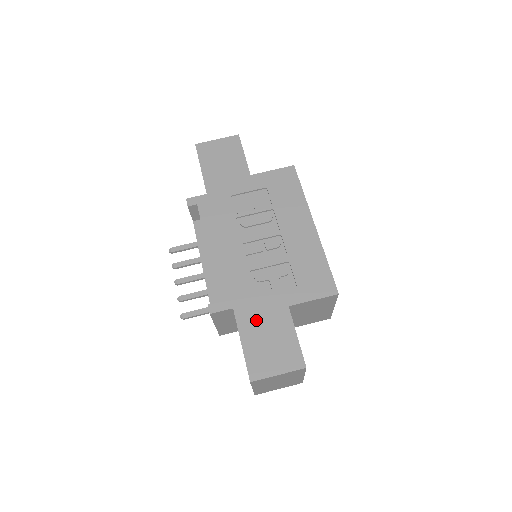
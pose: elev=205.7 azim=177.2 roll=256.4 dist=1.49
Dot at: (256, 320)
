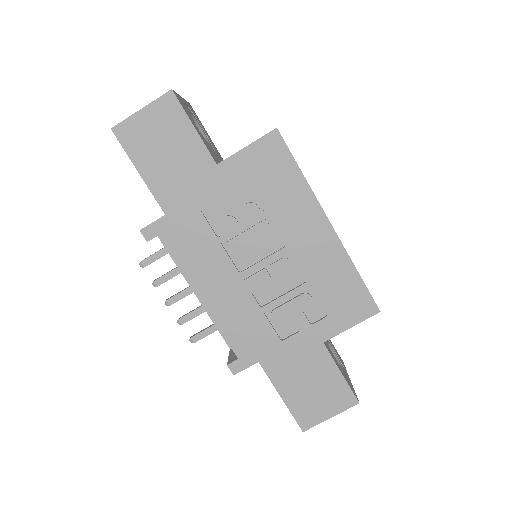
Dot at: (290, 368)
